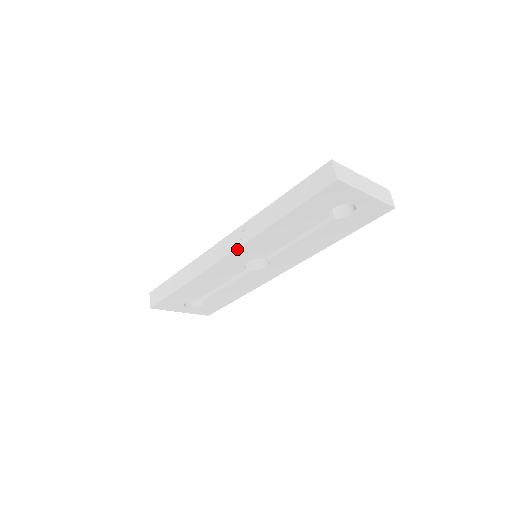
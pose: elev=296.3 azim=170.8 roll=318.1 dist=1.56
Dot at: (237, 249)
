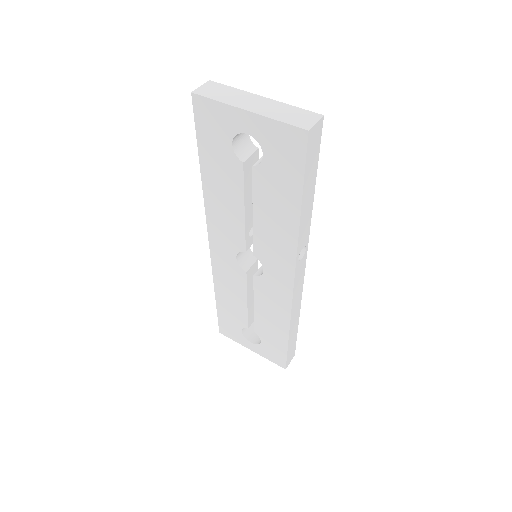
Dot at: (209, 231)
